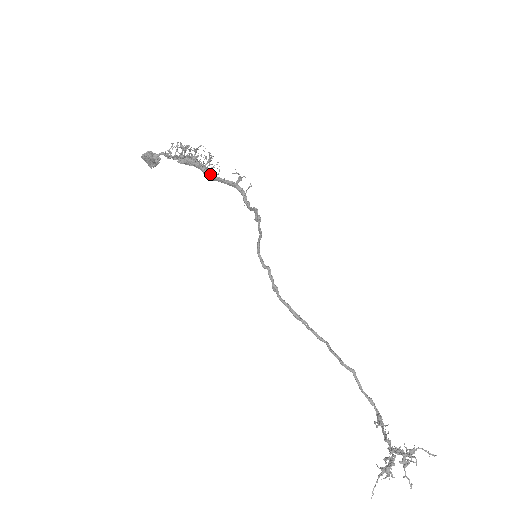
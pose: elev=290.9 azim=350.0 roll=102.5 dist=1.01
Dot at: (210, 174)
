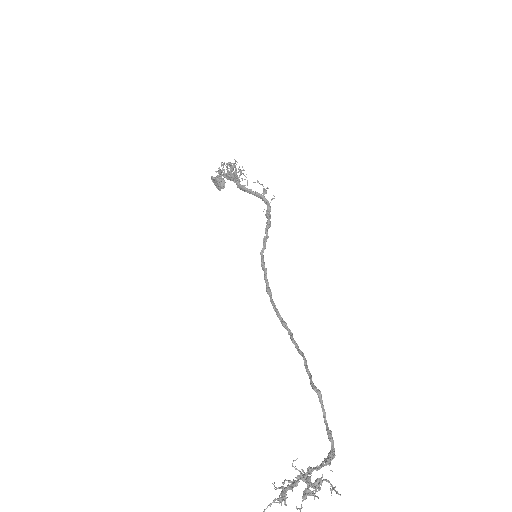
Dot at: (240, 184)
